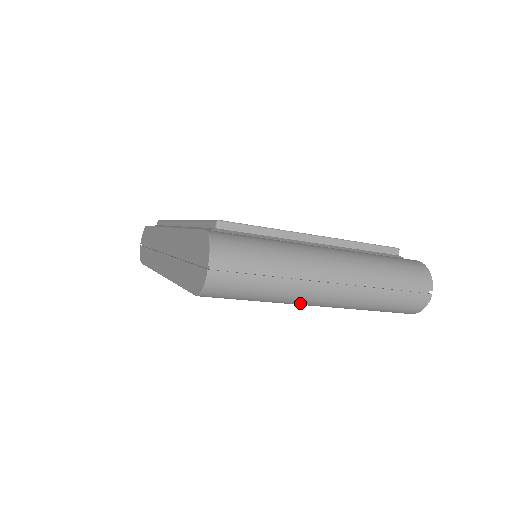
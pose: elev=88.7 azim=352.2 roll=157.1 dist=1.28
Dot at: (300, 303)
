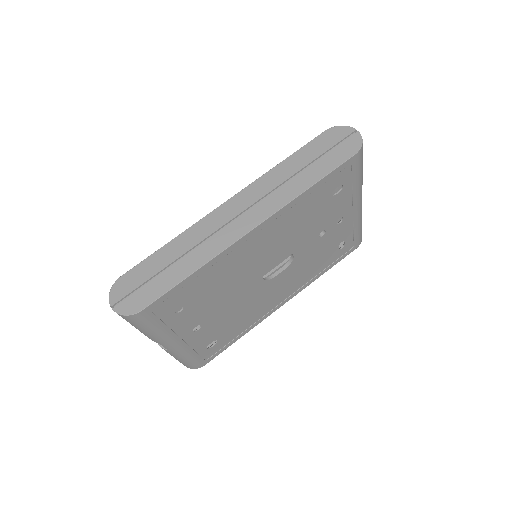
Dot at: (361, 194)
